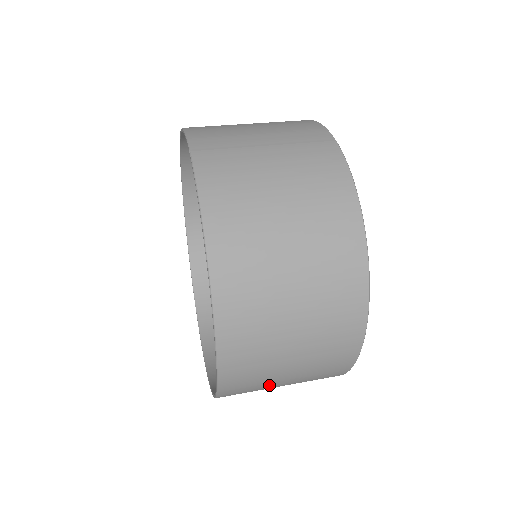
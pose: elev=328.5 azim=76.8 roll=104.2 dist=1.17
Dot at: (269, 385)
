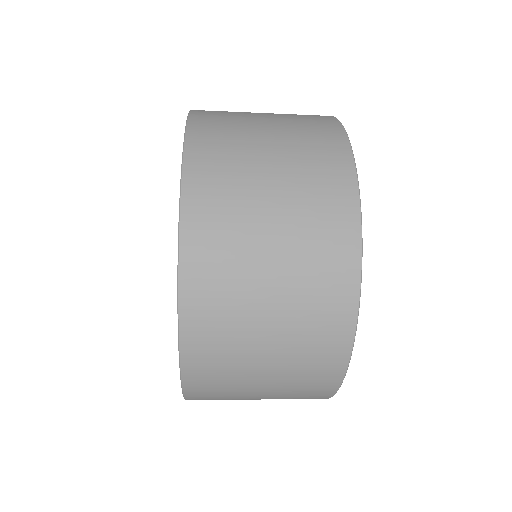
Dot at: (250, 239)
